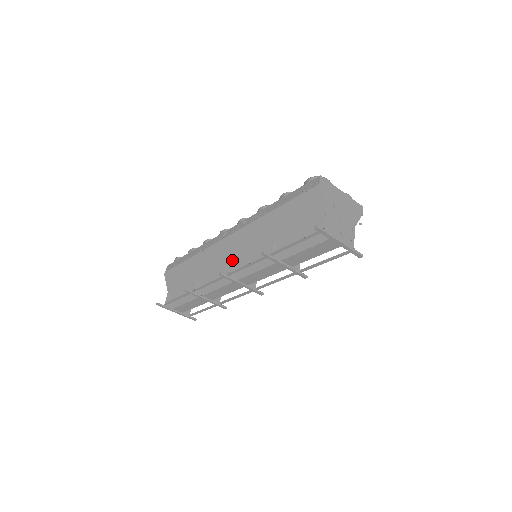
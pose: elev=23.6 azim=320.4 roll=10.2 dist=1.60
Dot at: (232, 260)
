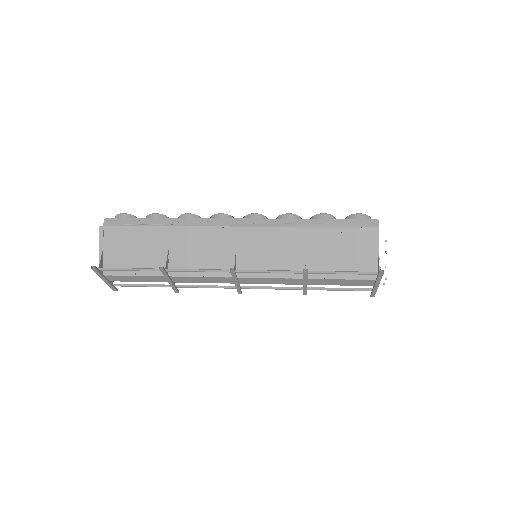
Dot at: (236, 254)
